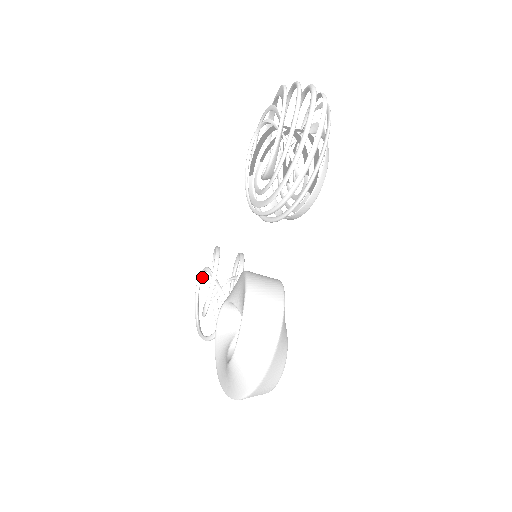
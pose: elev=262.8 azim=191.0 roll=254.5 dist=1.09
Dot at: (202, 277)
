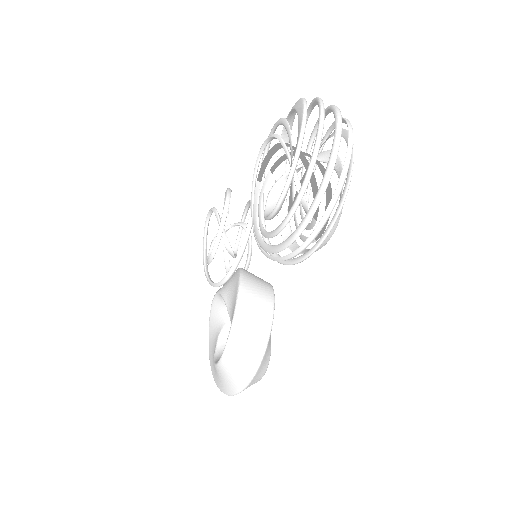
Dot at: occluded
